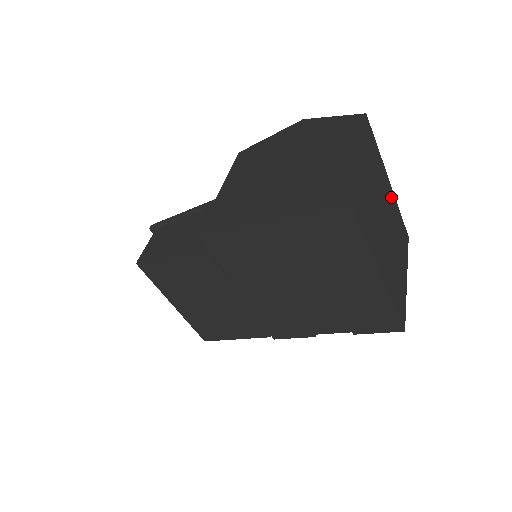
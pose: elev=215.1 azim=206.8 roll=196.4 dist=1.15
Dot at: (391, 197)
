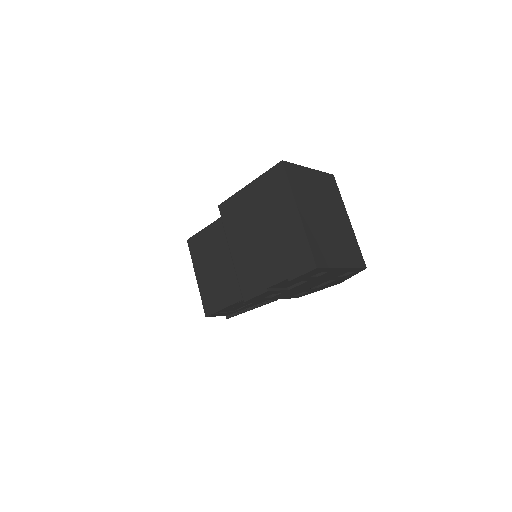
Dot at: (347, 225)
